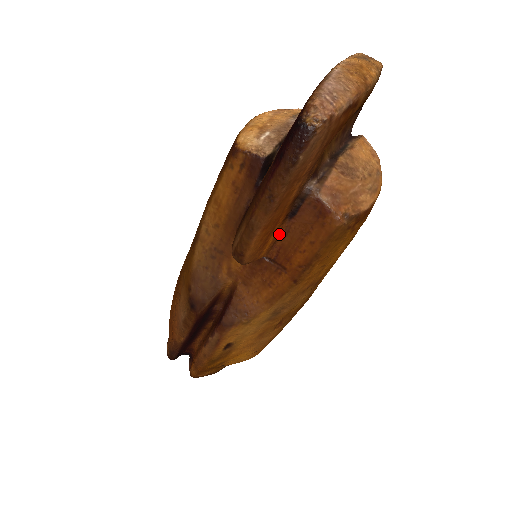
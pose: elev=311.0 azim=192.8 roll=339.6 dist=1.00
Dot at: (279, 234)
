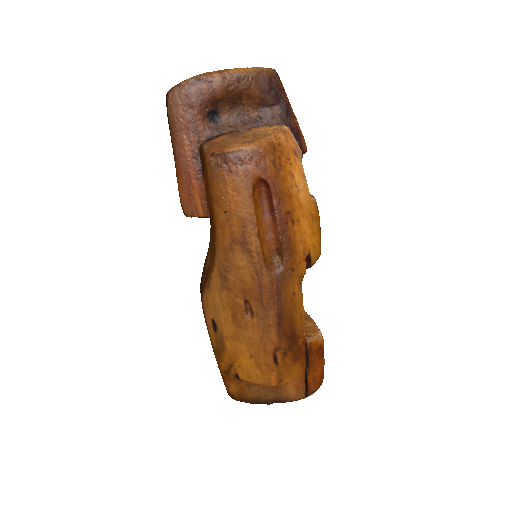
Dot at: (203, 190)
